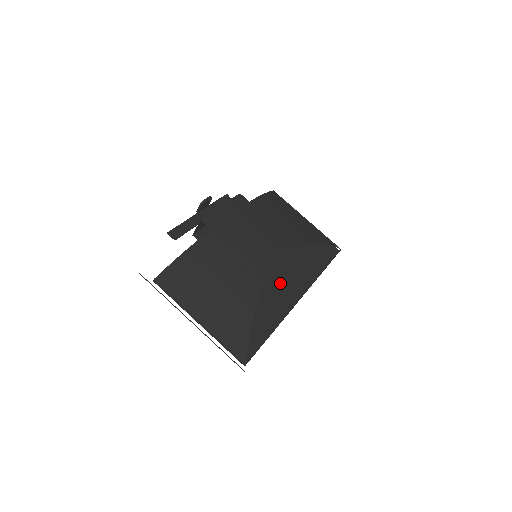
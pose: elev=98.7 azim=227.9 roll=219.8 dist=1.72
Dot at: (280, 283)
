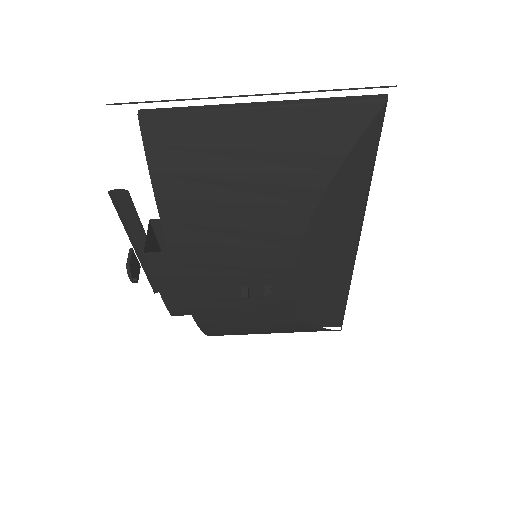
Dot at: (315, 251)
